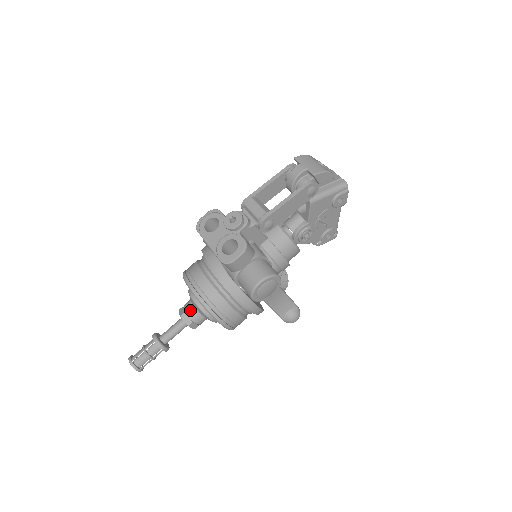
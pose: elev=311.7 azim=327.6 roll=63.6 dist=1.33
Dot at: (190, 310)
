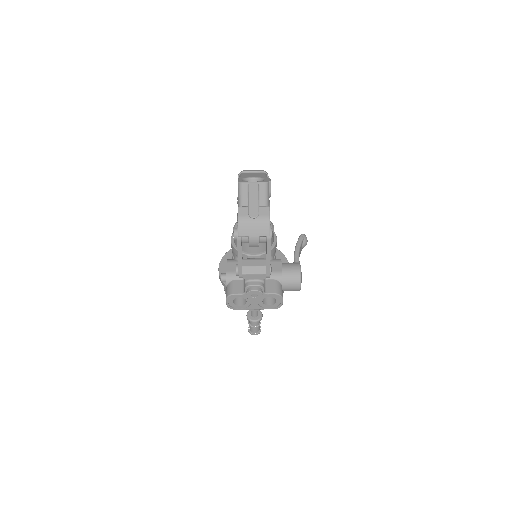
Dot at: occluded
